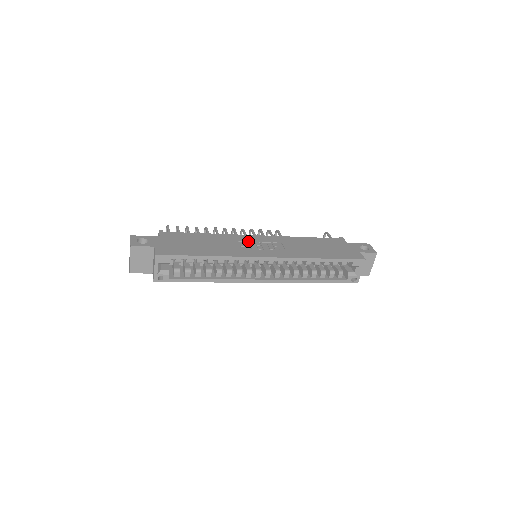
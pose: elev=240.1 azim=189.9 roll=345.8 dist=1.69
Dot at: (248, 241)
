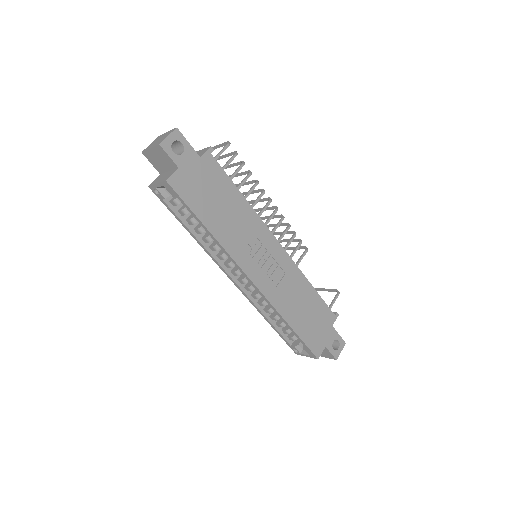
Dot at: (263, 244)
